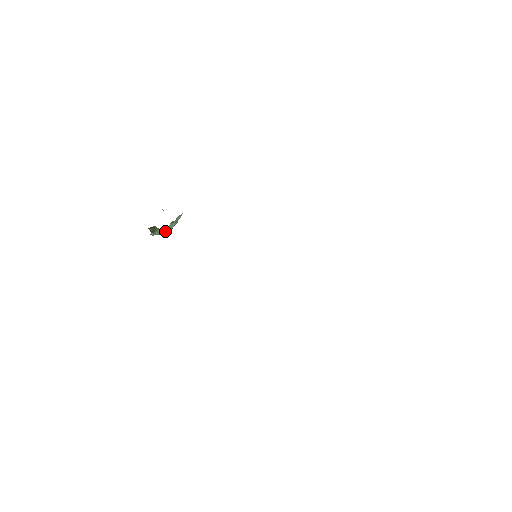
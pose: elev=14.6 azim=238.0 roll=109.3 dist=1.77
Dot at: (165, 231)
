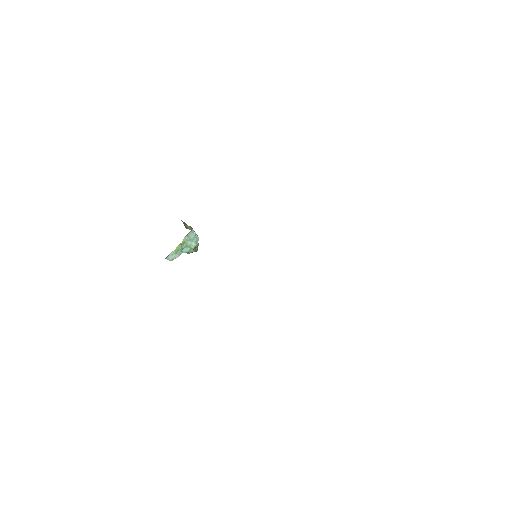
Dot at: (187, 251)
